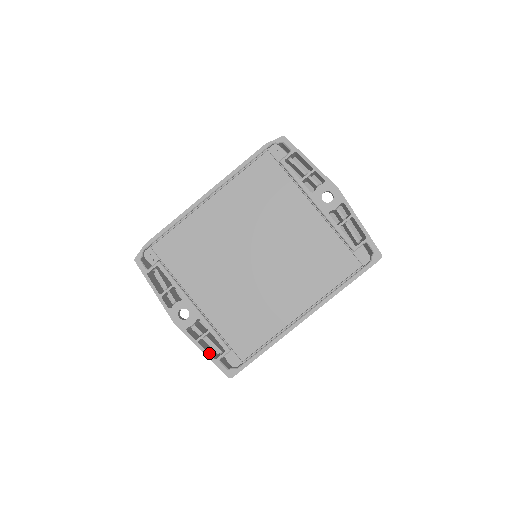
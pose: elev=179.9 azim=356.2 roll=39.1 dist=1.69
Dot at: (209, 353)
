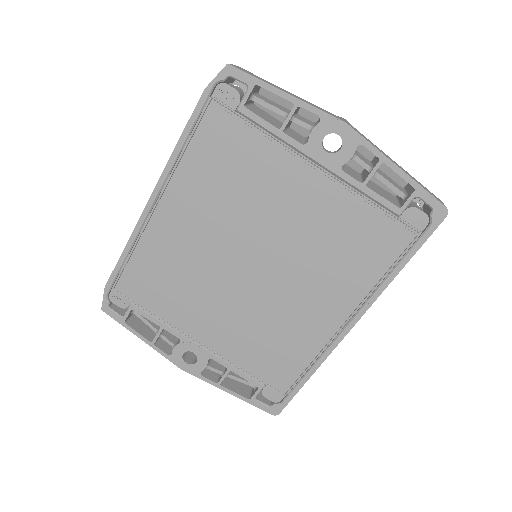
Dot at: (239, 393)
